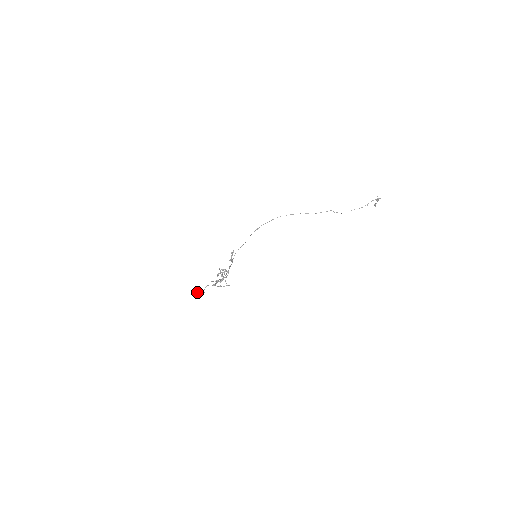
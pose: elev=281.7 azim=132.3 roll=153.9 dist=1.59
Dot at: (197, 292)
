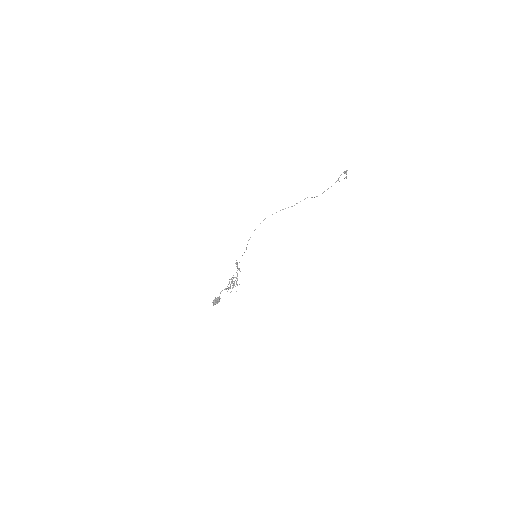
Dot at: (214, 300)
